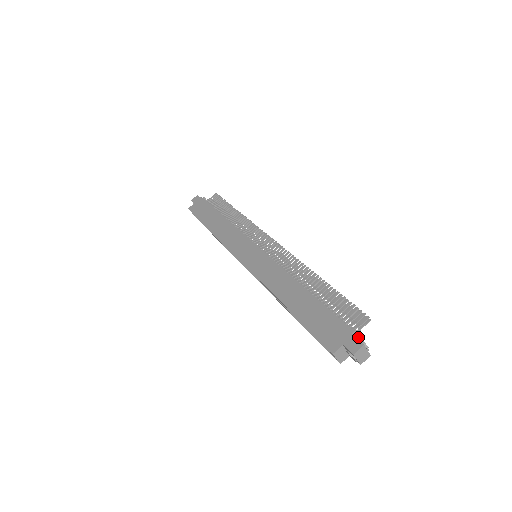
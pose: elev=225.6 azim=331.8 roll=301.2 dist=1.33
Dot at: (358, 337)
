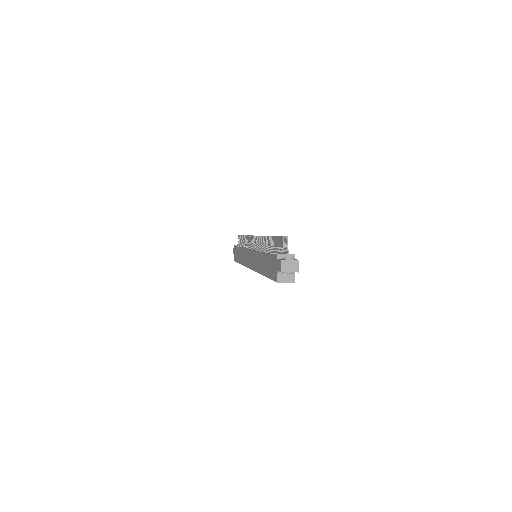
Dot at: (287, 256)
